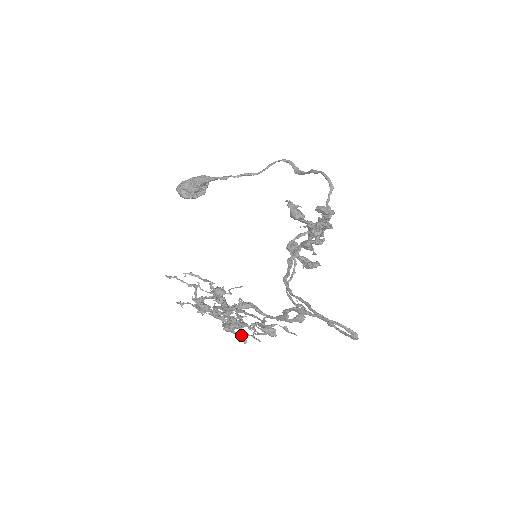
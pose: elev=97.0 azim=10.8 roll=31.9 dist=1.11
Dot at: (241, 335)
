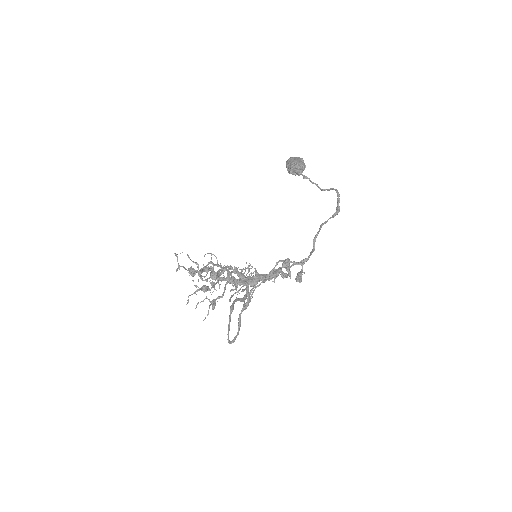
Dot at: occluded
